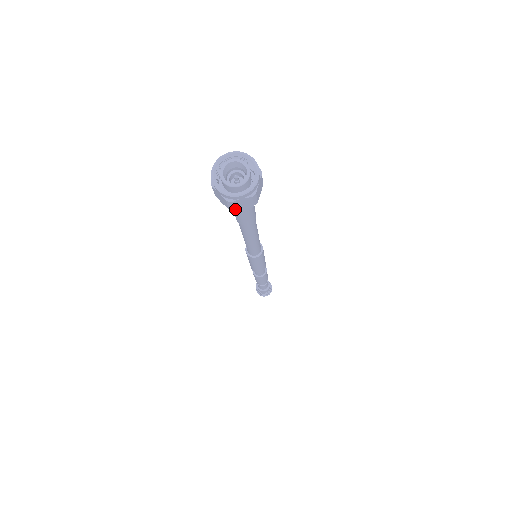
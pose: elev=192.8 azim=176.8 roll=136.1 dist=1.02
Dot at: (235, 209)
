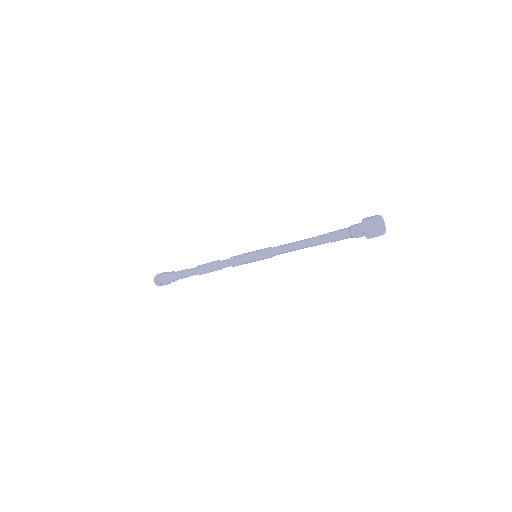
Dot at: occluded
